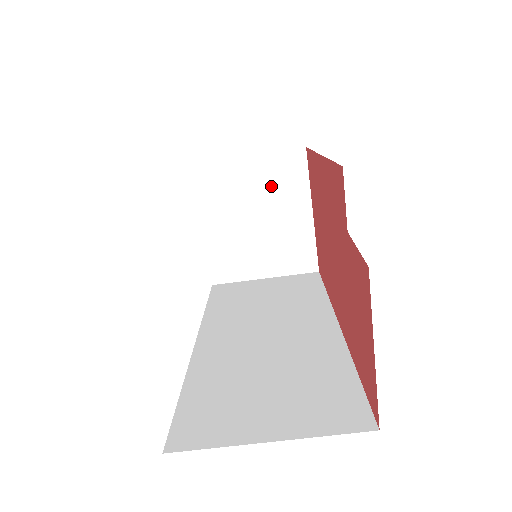
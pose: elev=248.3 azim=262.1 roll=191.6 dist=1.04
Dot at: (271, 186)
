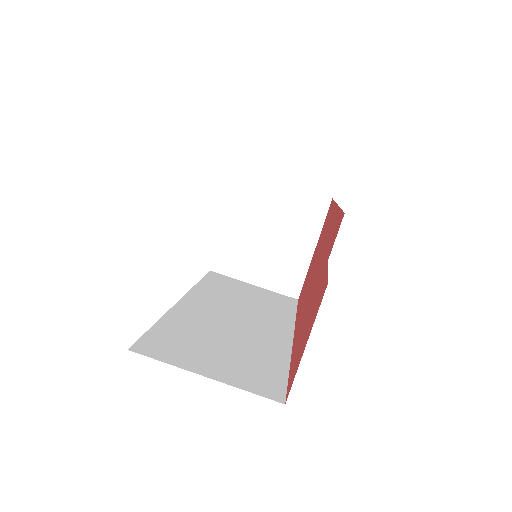
Dot at: (292, 215)
